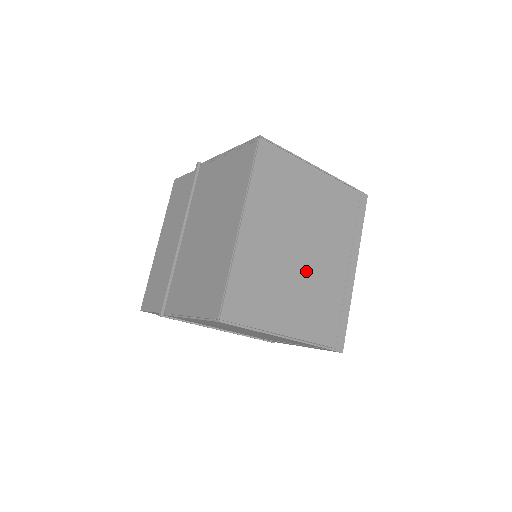
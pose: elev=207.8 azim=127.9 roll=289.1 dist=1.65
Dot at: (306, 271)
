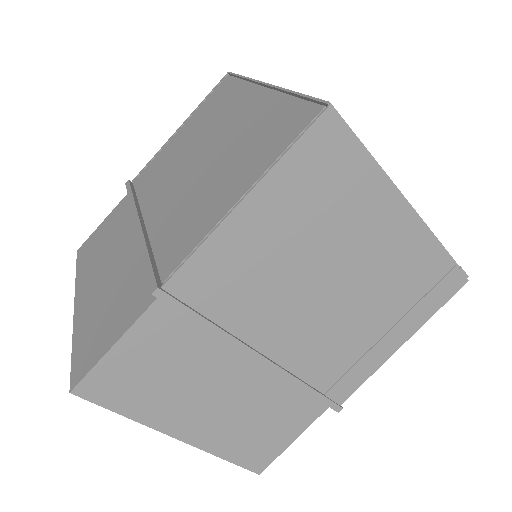
Dot at: occluded
